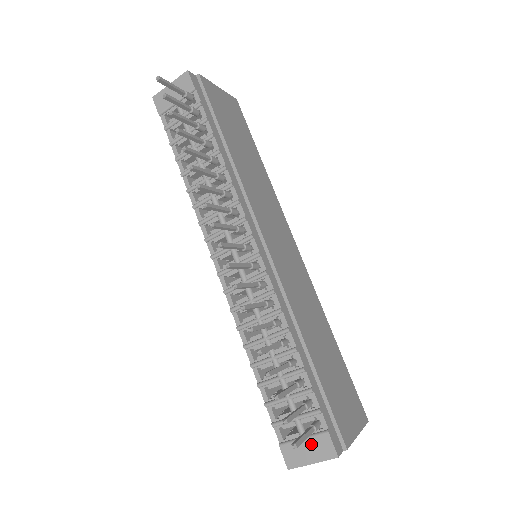
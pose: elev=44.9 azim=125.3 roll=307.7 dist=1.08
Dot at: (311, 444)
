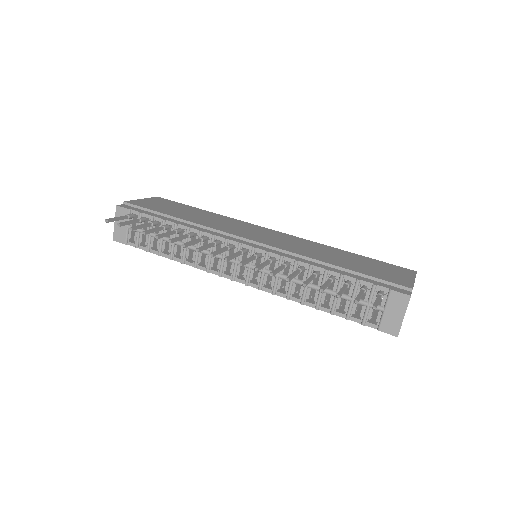
Dot at: (391, 308)
